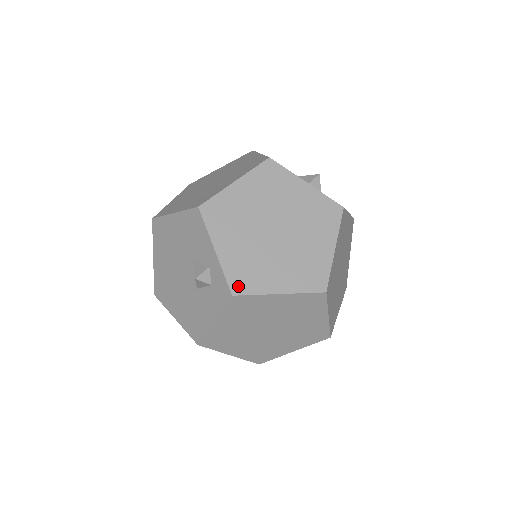
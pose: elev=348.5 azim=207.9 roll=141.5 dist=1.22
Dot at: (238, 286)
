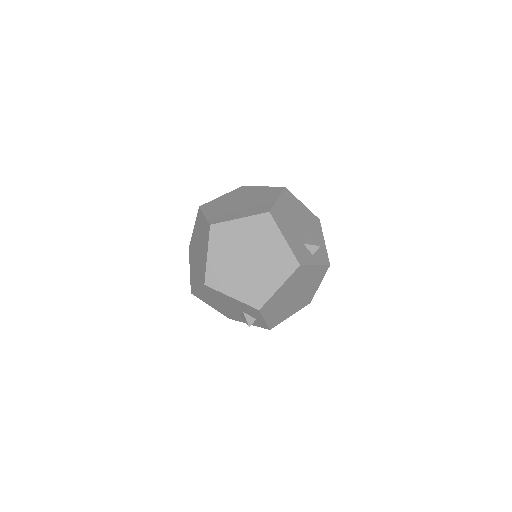
Dot at: (273, 326)
